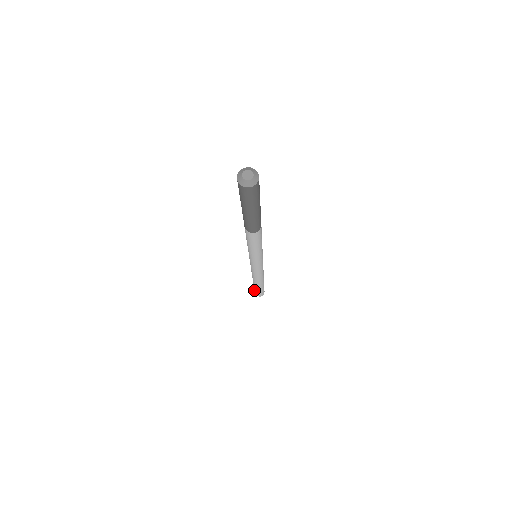
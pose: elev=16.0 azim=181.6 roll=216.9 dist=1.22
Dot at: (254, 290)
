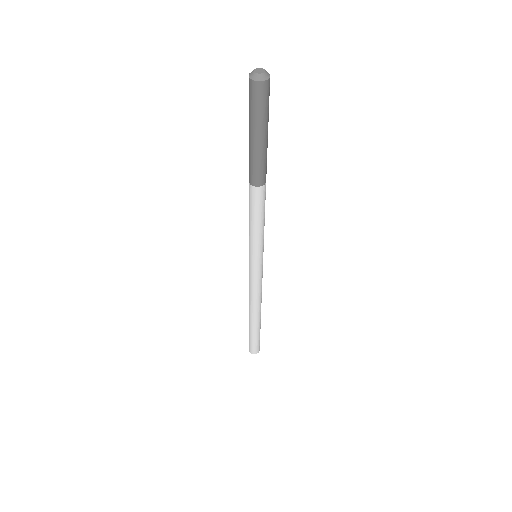
Dot at: occluded
